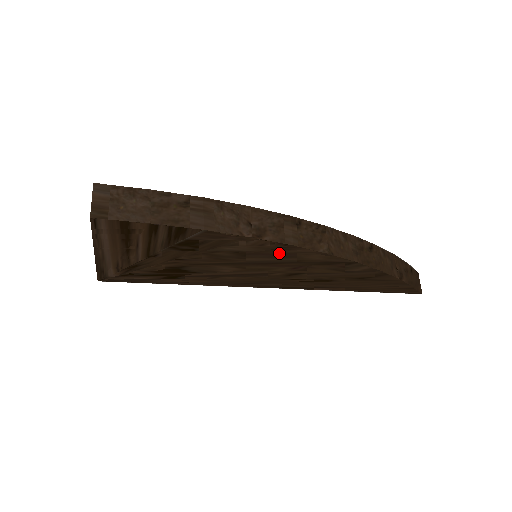
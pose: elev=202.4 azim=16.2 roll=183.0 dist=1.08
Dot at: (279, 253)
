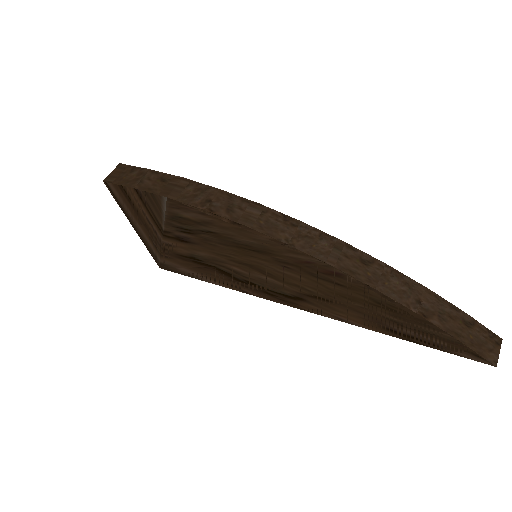
Dot at: (245, 239)
